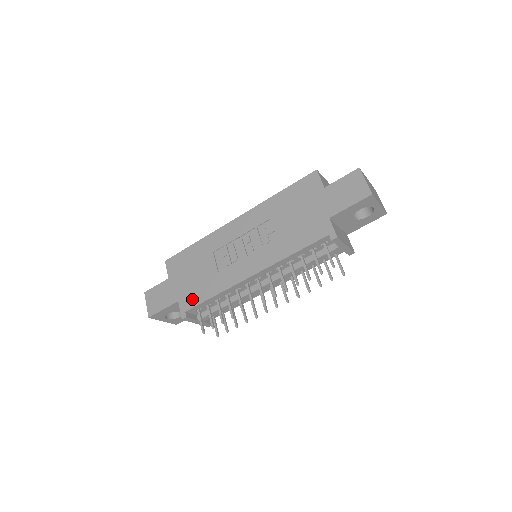
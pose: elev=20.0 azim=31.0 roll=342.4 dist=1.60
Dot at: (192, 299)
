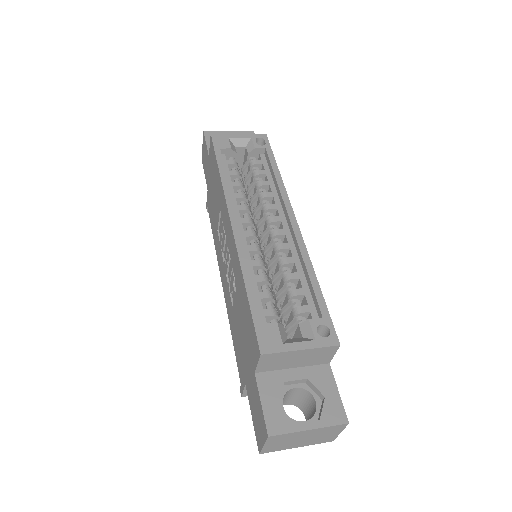
Dot at: (209, 209)
